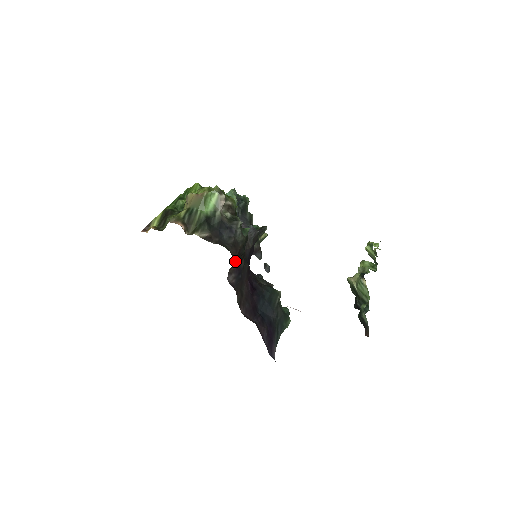
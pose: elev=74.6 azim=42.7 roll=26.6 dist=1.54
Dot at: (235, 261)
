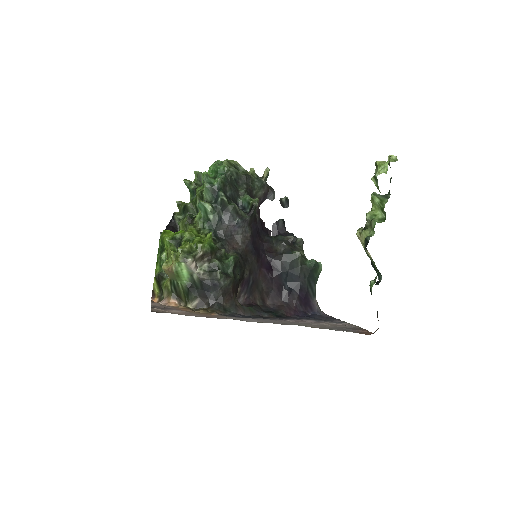
Dot at: (234, 297)
